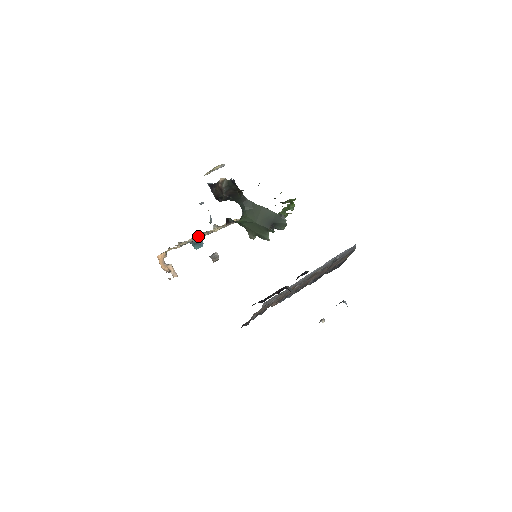
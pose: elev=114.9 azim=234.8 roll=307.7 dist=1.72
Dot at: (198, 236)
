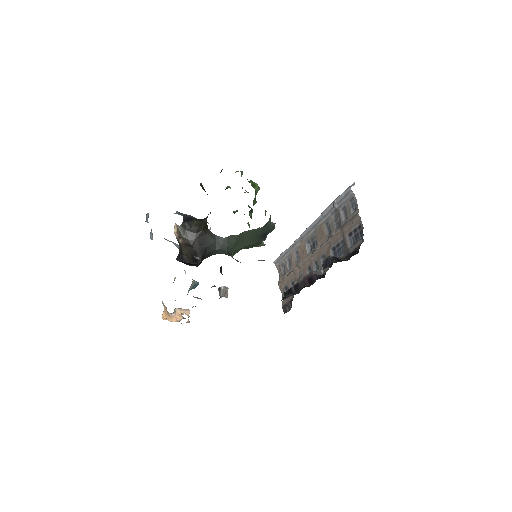
Dot at: occluded
